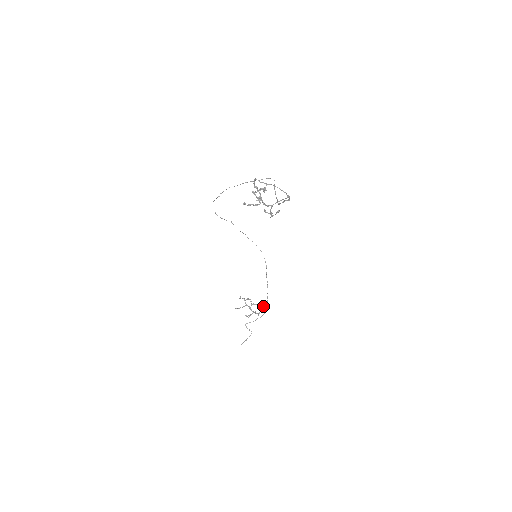
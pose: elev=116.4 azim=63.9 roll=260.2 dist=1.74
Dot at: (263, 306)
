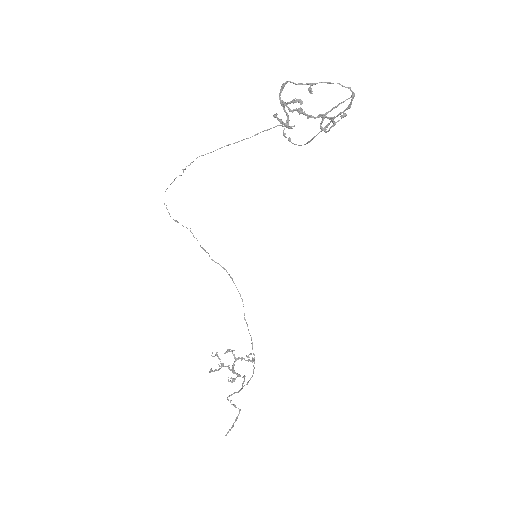
Dot at: (252, 361)
